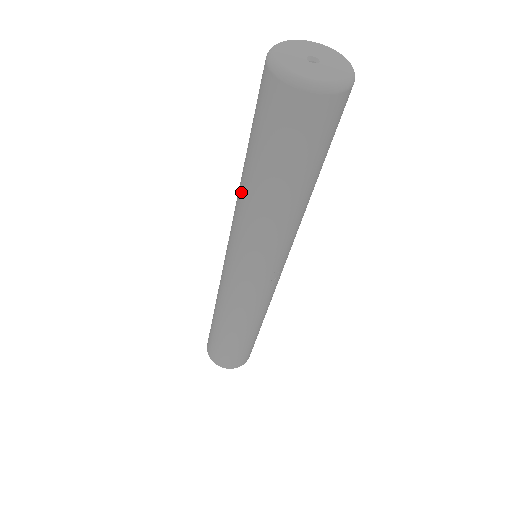
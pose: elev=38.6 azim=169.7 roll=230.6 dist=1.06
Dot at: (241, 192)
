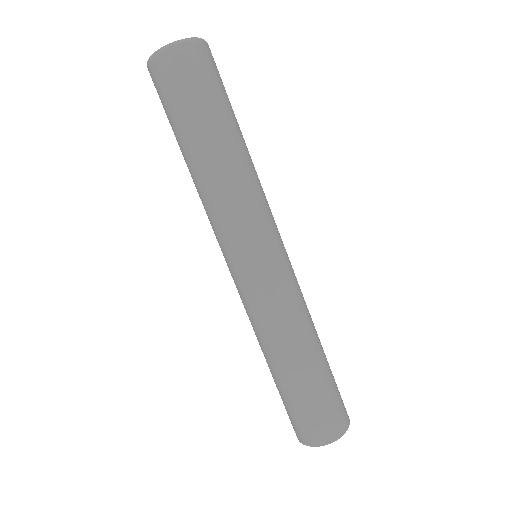
Dot at: (205, 175)
